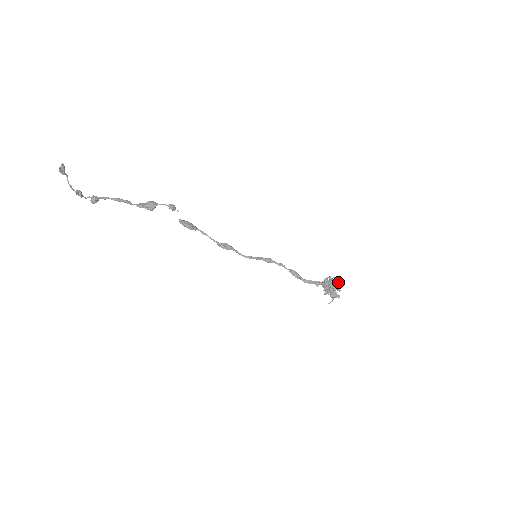
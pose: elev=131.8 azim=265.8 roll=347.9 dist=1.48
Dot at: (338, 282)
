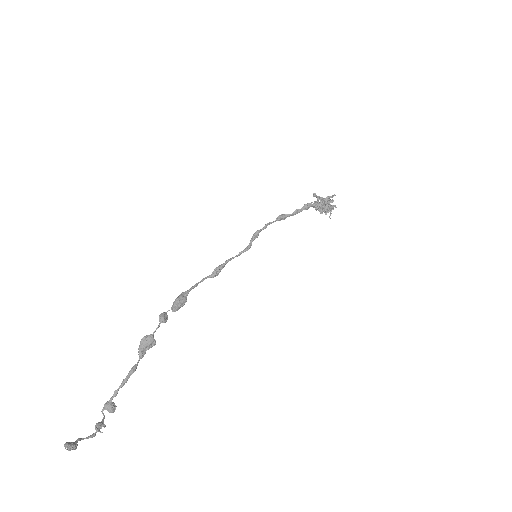
Dot at: occluded
